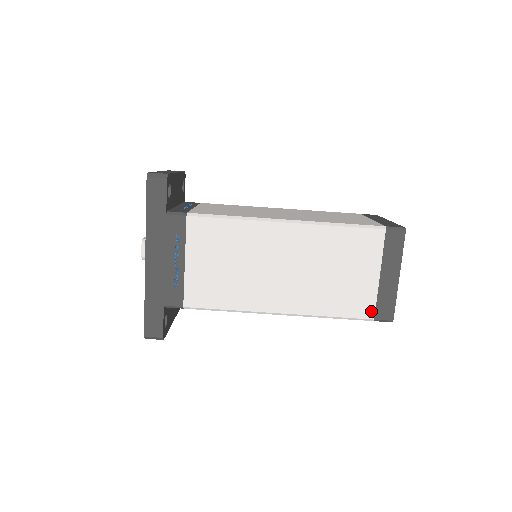
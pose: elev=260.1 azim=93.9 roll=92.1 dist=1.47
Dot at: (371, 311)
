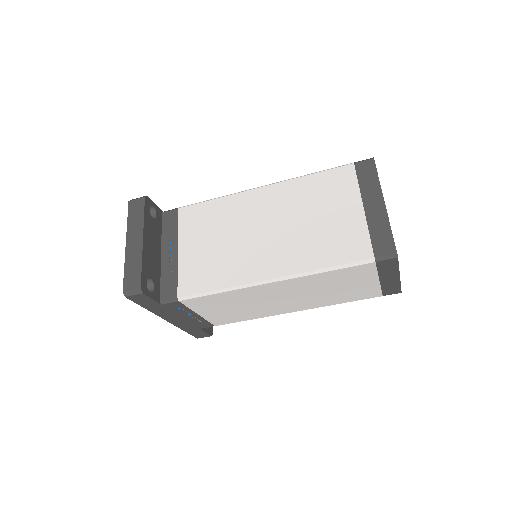
Dot at: (378, 294)
